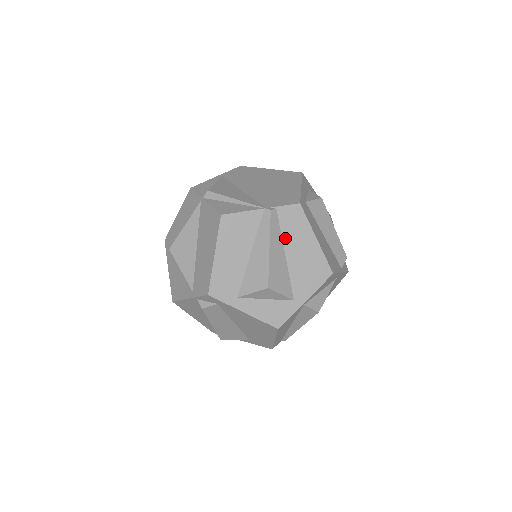
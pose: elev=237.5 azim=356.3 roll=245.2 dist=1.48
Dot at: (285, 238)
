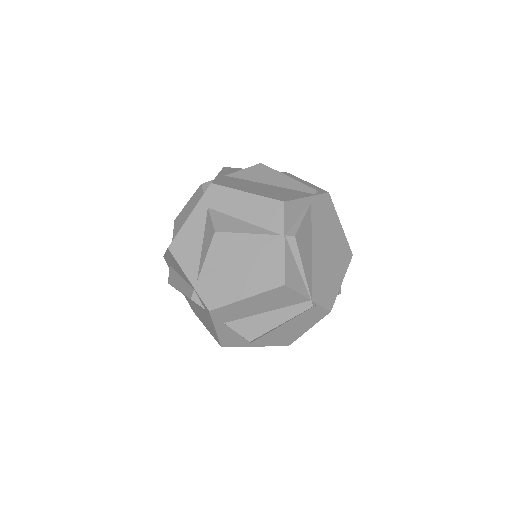
Dot at: (296, 319)
